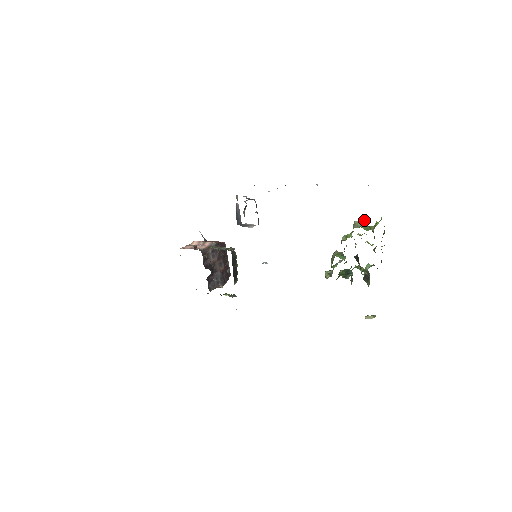
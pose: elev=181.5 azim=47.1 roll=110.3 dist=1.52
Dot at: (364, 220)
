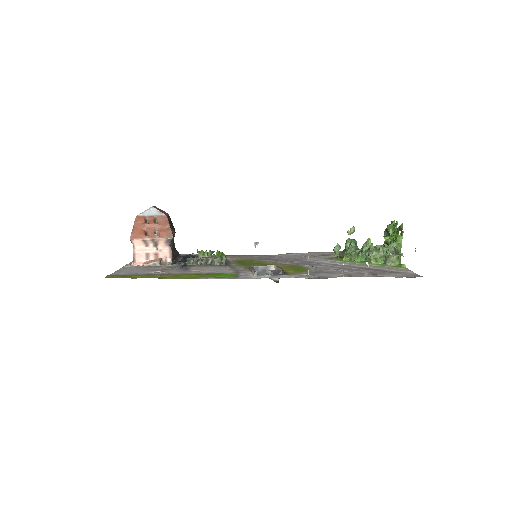
Dot at: (398, 256)
